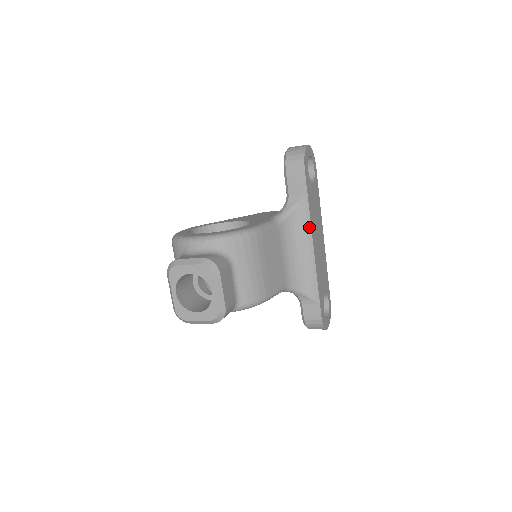
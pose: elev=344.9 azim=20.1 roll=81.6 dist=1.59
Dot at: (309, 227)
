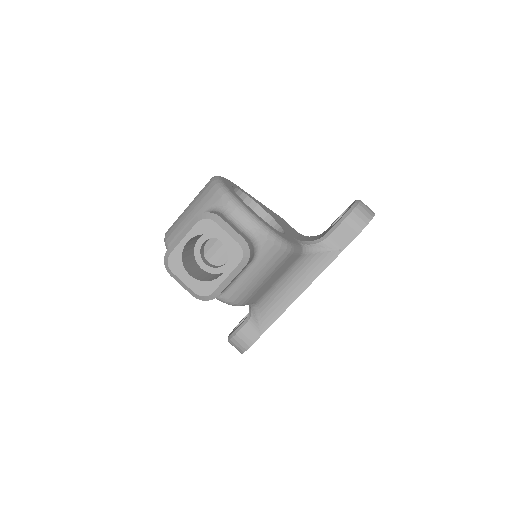
Dot at: (316, 275)
